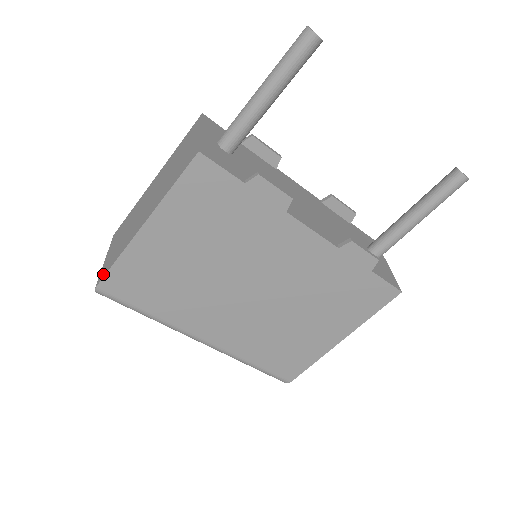
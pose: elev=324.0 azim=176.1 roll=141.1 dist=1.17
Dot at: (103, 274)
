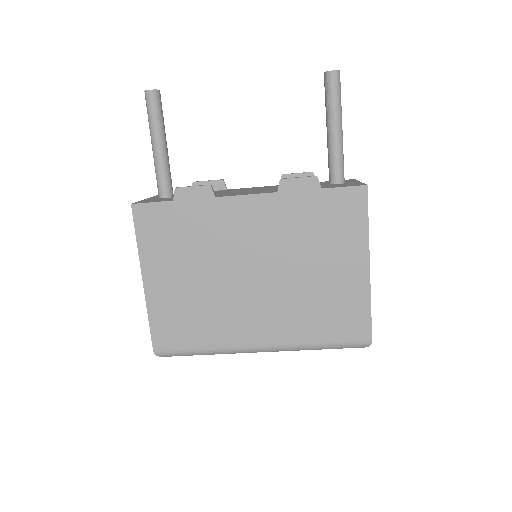
Dot at: (153, 338)
